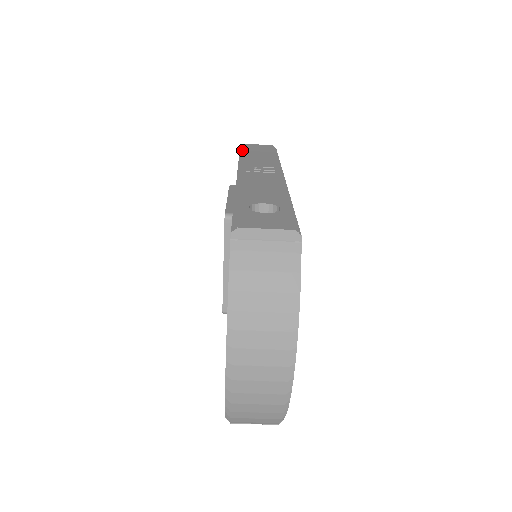
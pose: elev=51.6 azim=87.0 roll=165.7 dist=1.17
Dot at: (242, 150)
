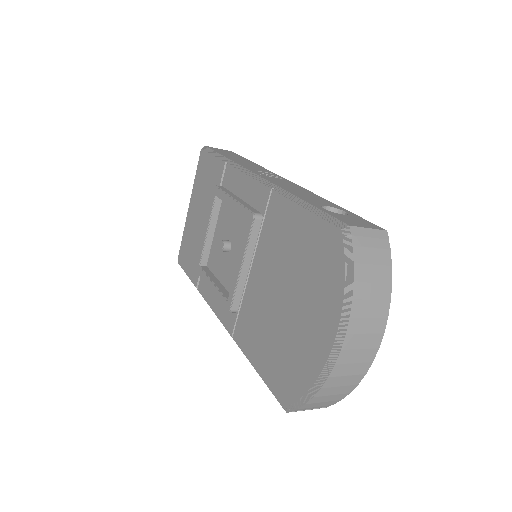
Dot at: (216, 152)
